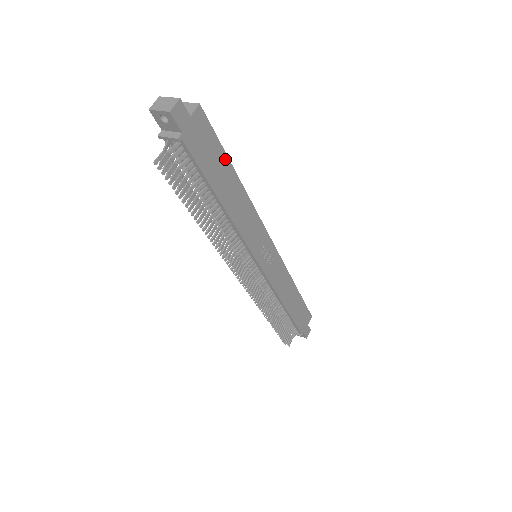
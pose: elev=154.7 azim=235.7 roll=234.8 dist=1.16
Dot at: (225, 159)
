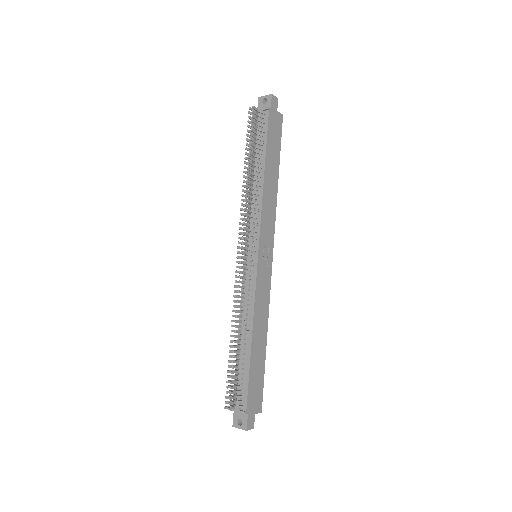
Dot at: (278, 156)
